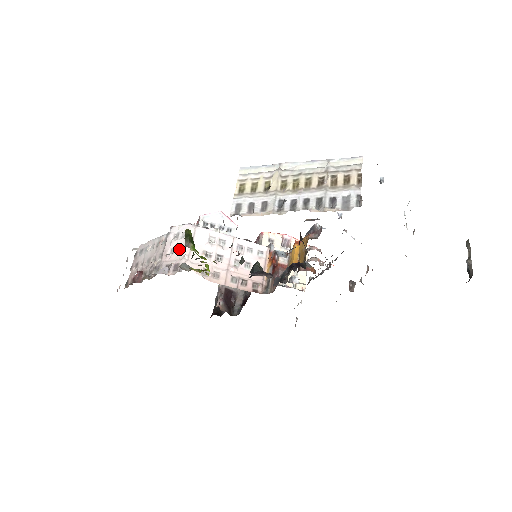
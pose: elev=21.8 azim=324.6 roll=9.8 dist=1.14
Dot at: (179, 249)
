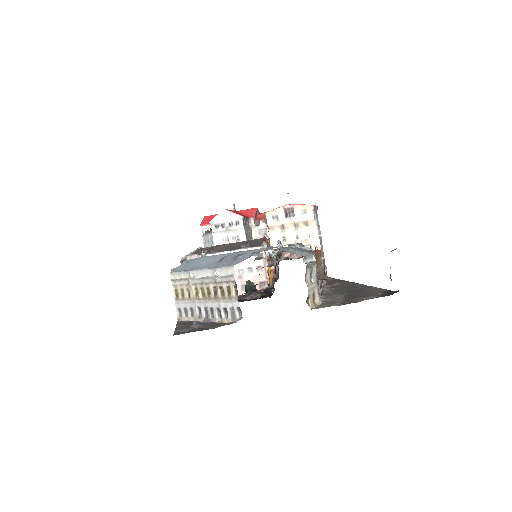
Dot at: occluded
